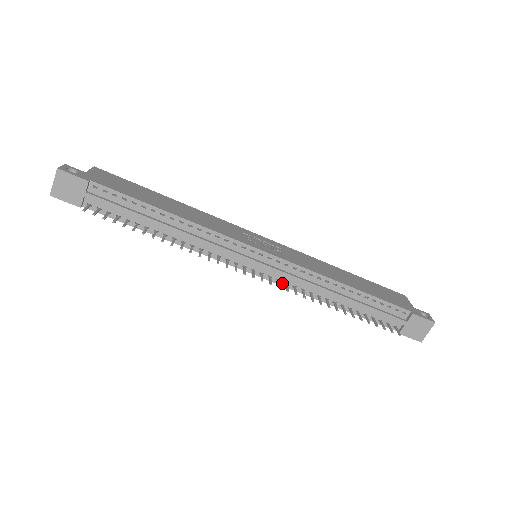
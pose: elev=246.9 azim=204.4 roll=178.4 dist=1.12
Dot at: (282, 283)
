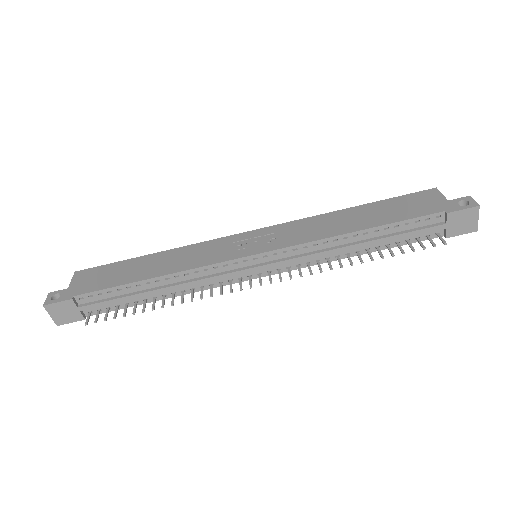
Dot at: (294, 267)
